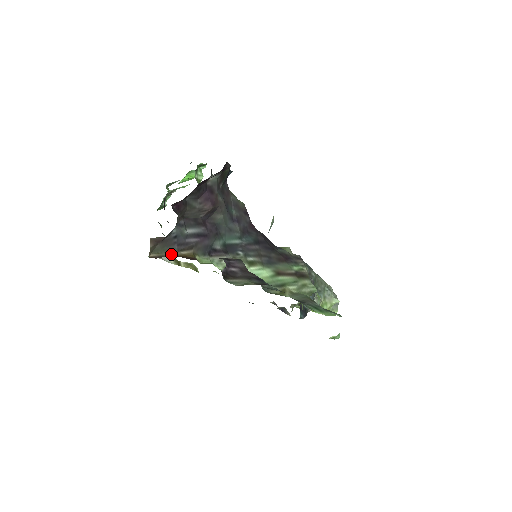
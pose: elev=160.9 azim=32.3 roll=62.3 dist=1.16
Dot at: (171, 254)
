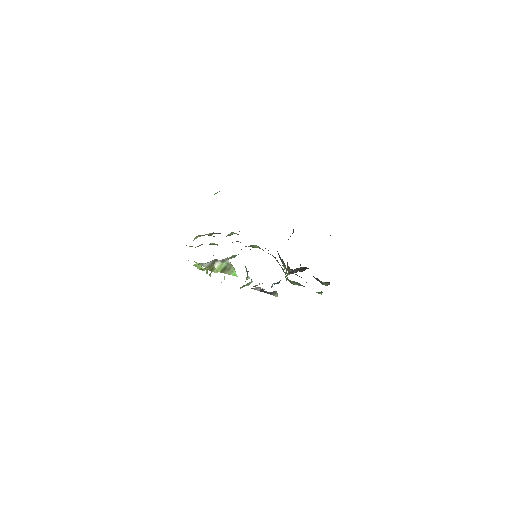
Dot at: (288, 269)
